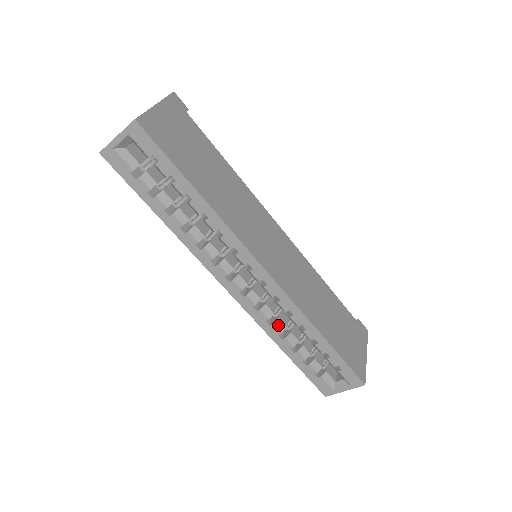
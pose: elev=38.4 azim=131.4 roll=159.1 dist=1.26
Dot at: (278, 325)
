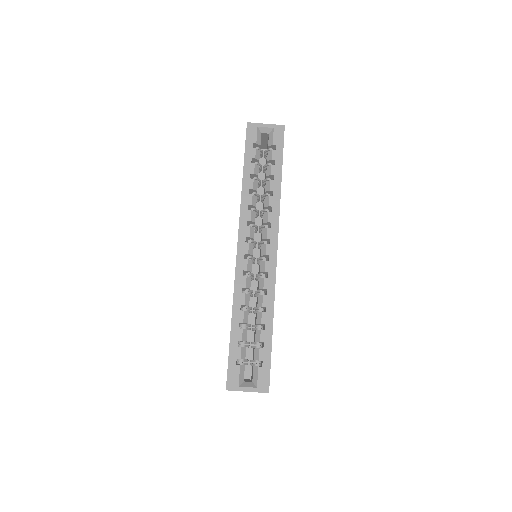
Dot at: (247, 298)
